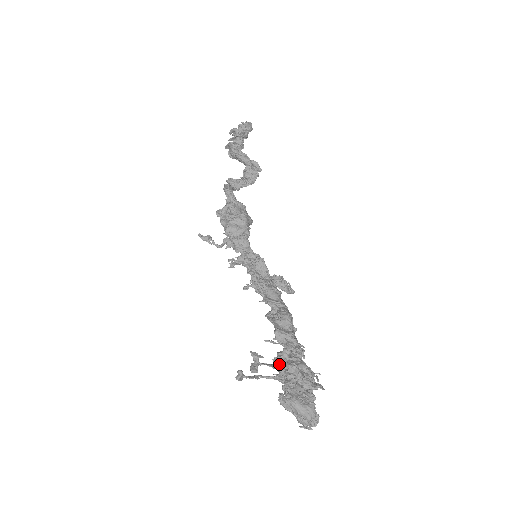
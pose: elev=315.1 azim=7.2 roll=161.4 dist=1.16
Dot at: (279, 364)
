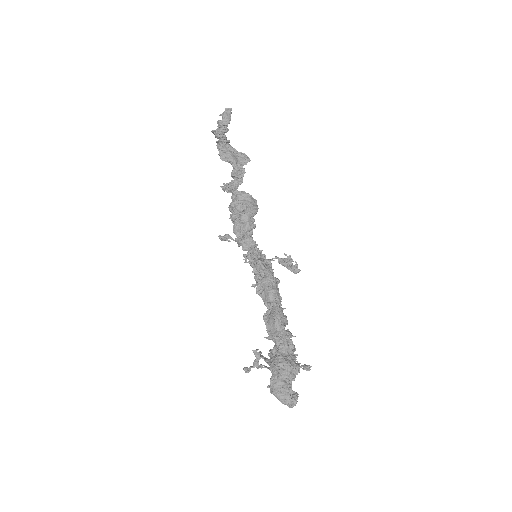
Dot at: (269, 361)
